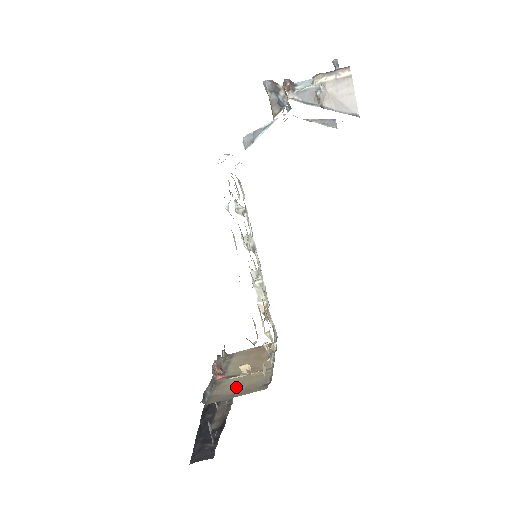
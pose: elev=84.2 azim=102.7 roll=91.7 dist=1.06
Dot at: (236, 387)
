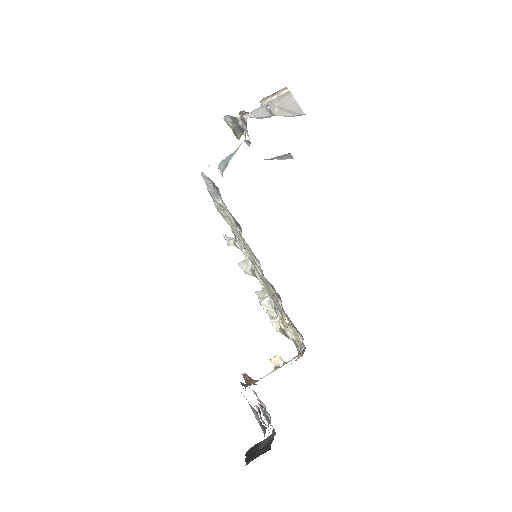
Dot at: occluded
